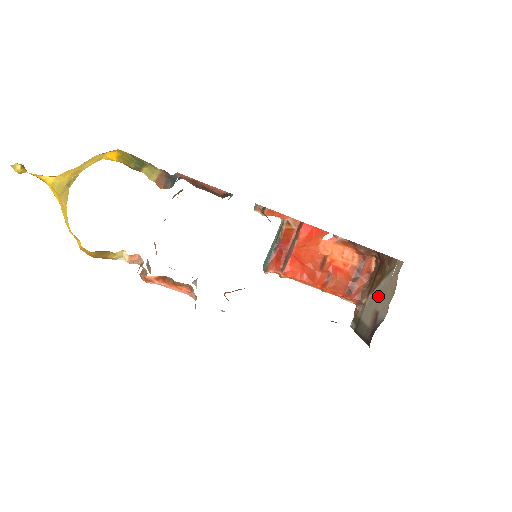
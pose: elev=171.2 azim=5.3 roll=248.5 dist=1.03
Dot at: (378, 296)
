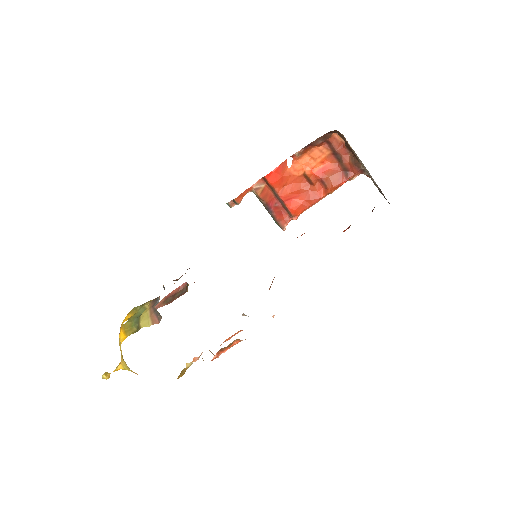
Dot at: occluded
